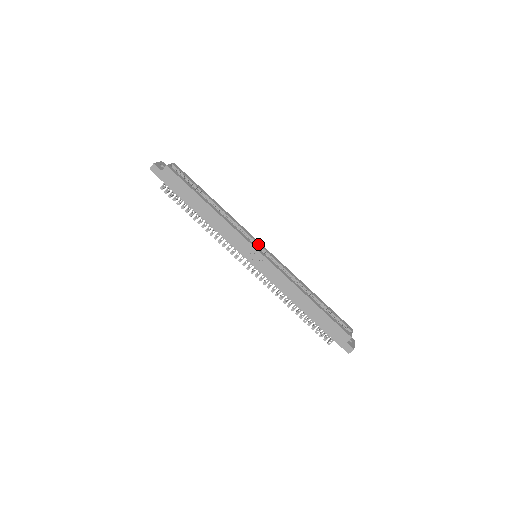
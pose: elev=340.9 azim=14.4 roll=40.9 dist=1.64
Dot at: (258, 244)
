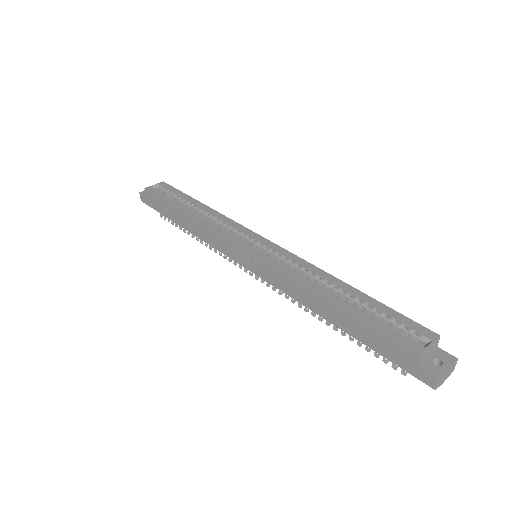
Dot at: (252, 238)
